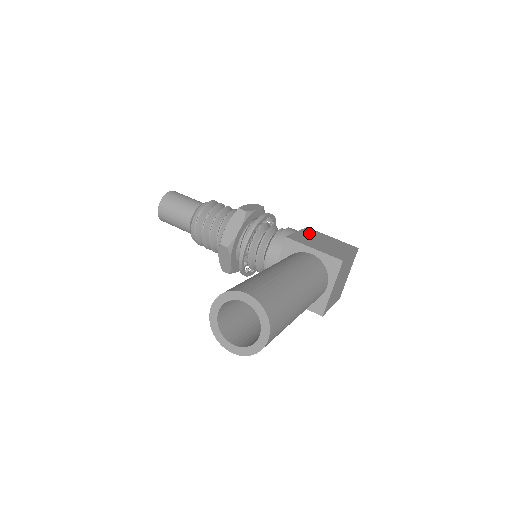
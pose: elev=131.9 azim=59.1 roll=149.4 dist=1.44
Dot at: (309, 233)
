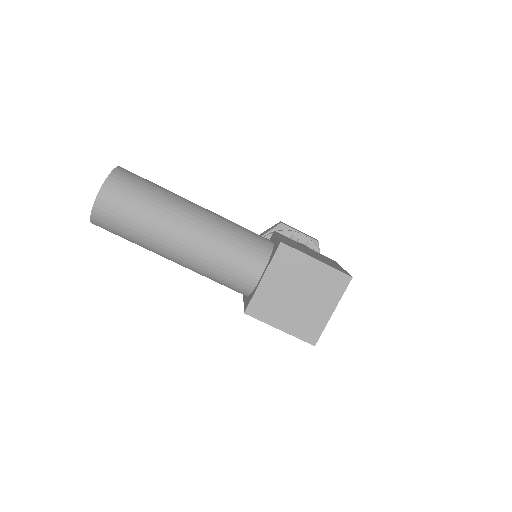
Dot at: occluded
